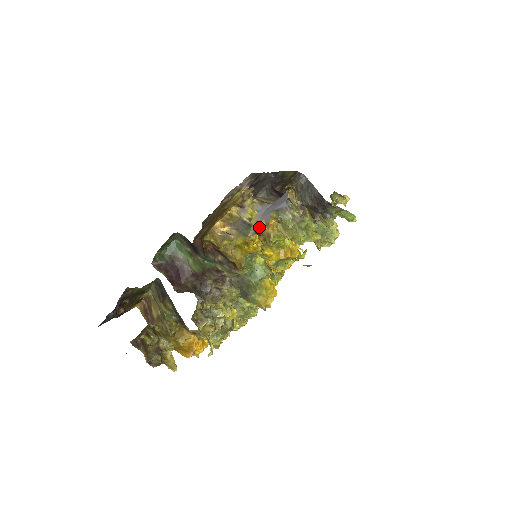
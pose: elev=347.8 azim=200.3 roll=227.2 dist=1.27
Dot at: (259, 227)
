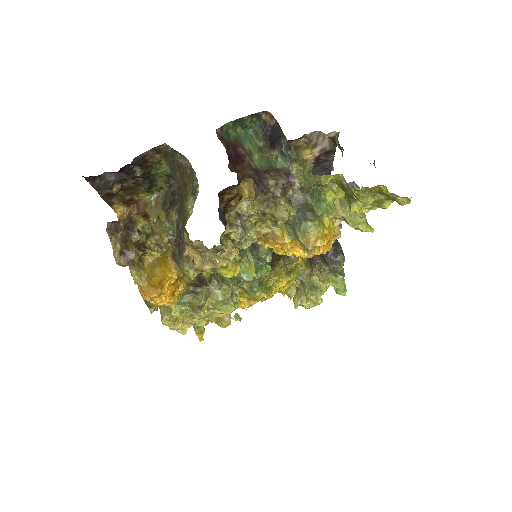
Dot at: occluded
